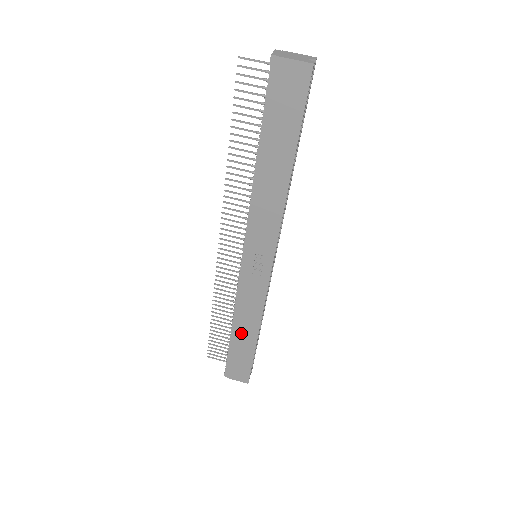
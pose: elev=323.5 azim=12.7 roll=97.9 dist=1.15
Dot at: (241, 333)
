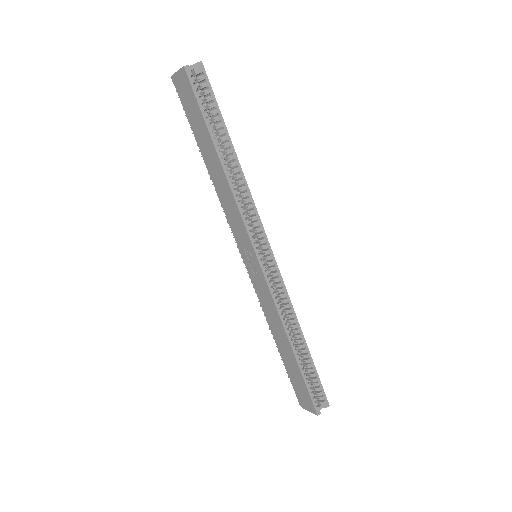
Dot at: (281, 346)
